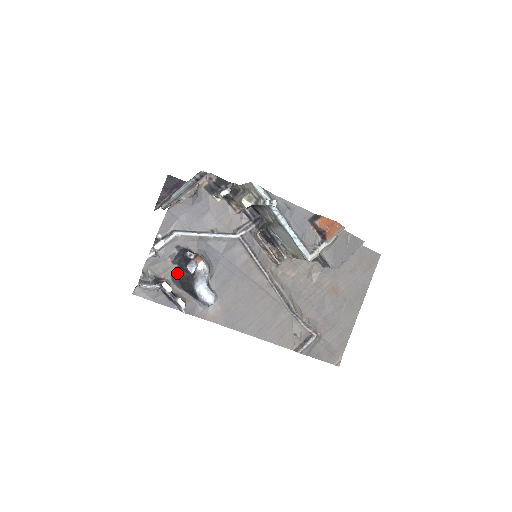
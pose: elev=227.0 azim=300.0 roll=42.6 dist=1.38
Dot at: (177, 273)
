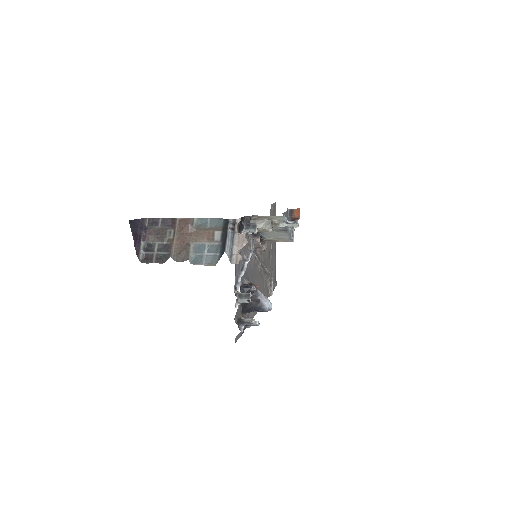
Dot at: (243, 306)
